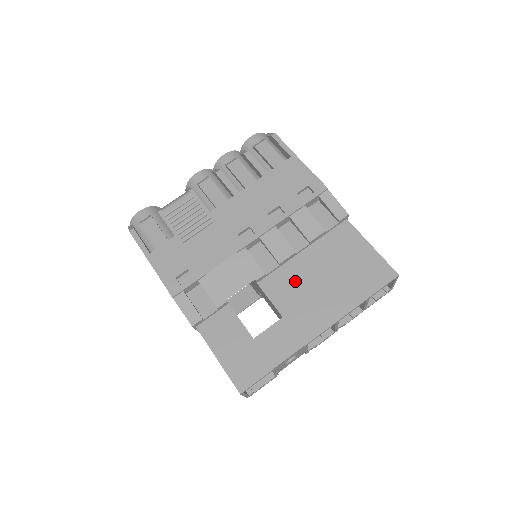
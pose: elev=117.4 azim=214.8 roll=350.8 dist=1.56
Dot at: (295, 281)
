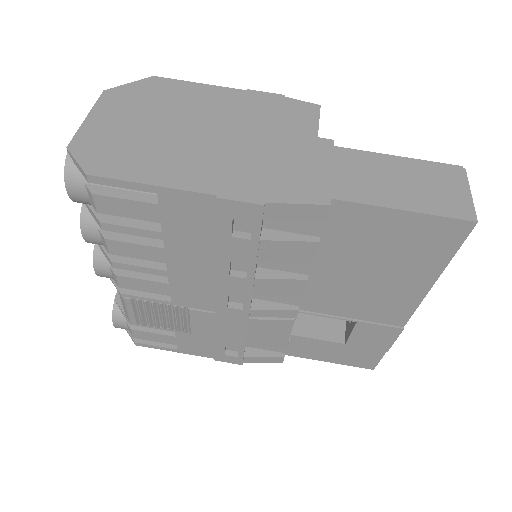
Dot at: (336, 292)
